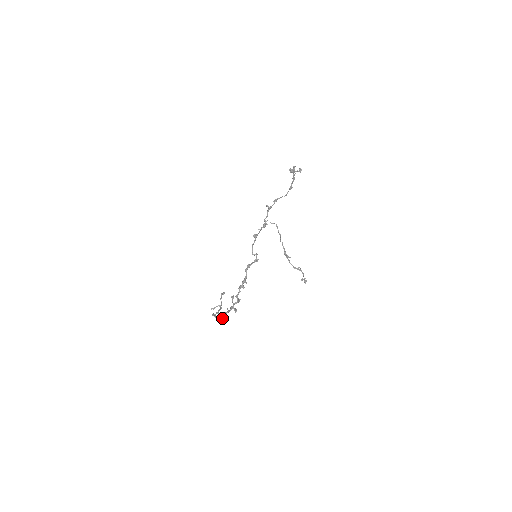
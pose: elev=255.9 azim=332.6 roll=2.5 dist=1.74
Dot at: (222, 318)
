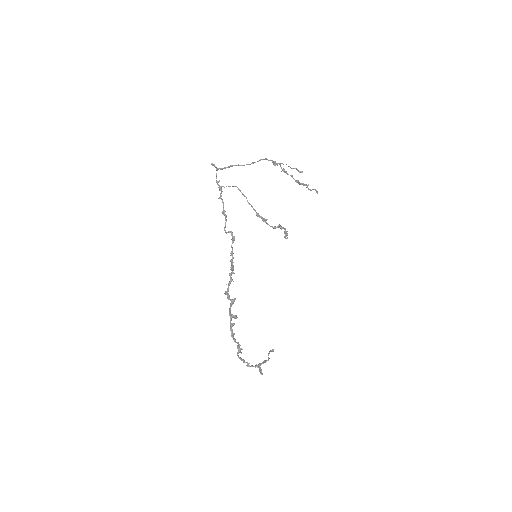
Dot at: (241, 349)
